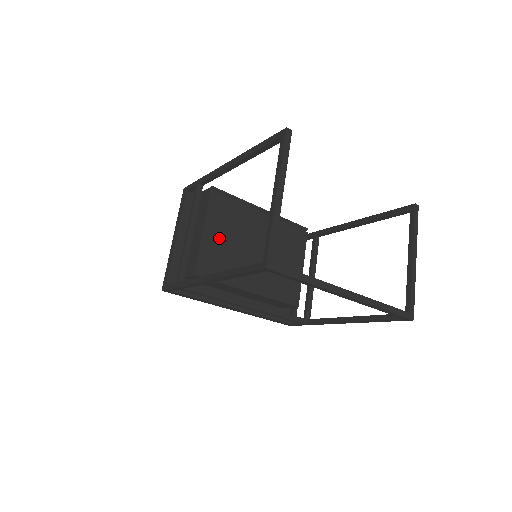
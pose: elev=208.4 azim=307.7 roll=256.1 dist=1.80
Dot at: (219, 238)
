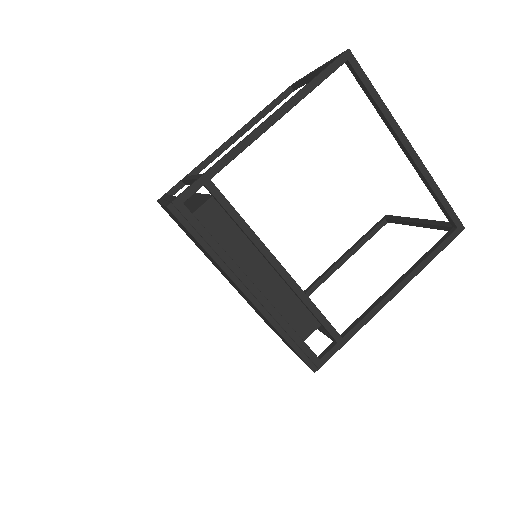
Dot at: occluded
